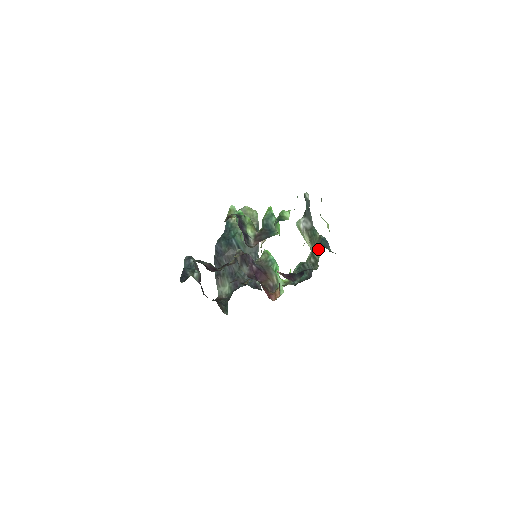
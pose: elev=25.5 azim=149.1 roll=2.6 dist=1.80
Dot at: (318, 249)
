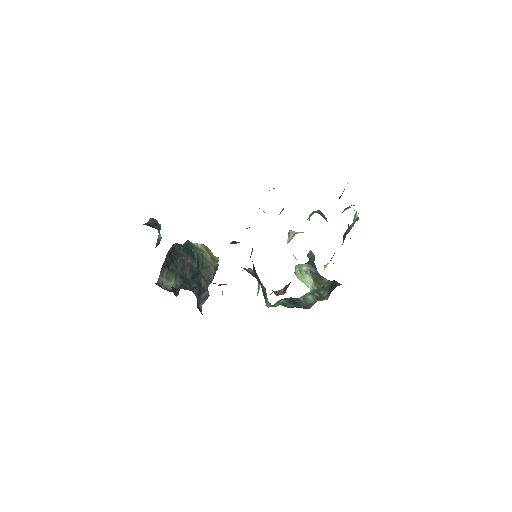
Dot at: (325, 289)
